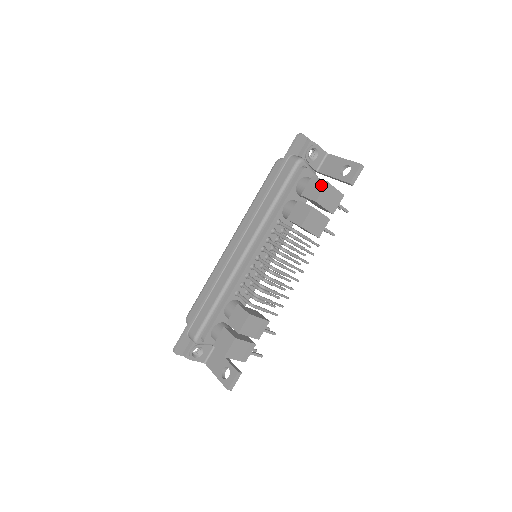
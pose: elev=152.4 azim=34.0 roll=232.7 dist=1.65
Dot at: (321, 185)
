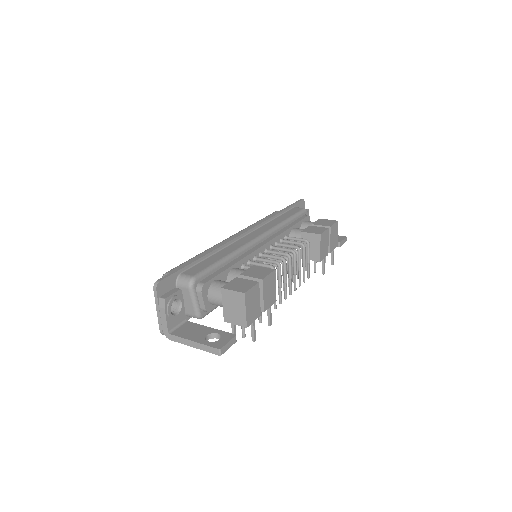
Dot at: (332, 221)
